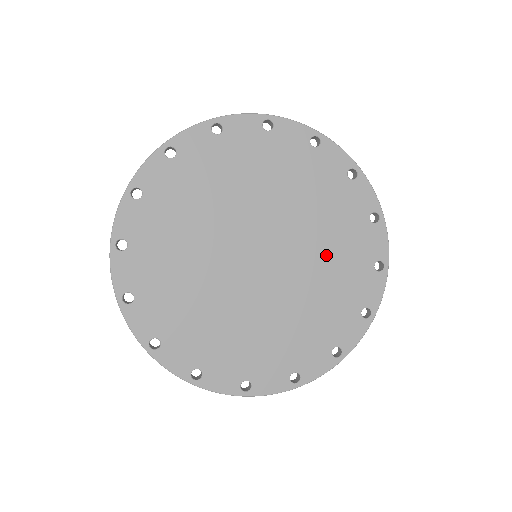
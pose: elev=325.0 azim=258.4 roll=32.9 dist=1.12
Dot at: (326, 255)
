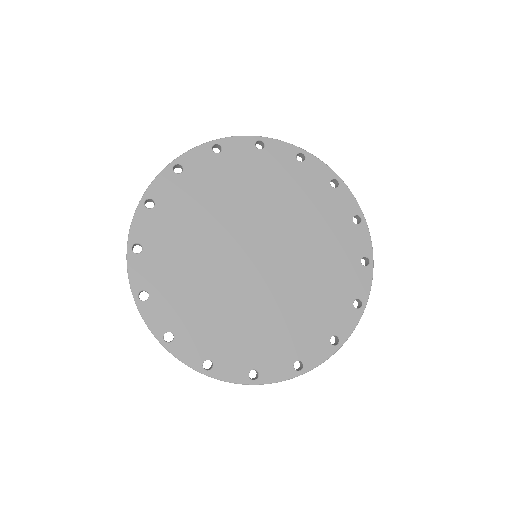
Dot at: (297, 210)
